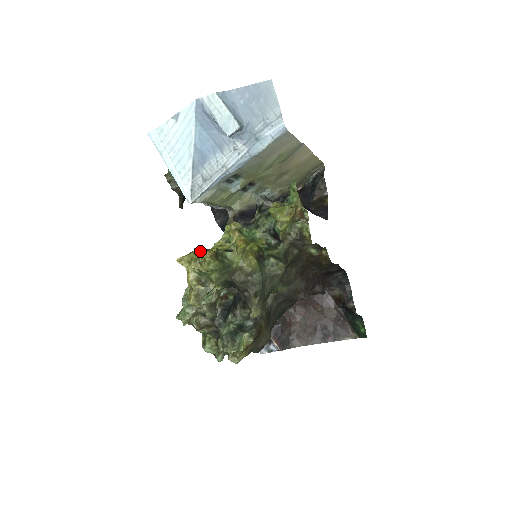
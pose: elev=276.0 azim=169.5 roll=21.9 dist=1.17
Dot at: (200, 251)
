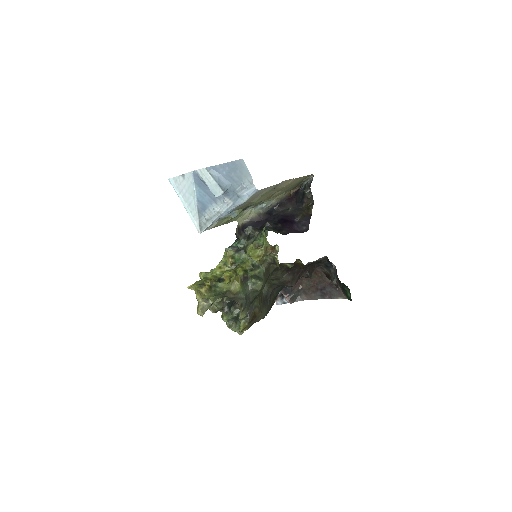
Dot at: (199, 288)
